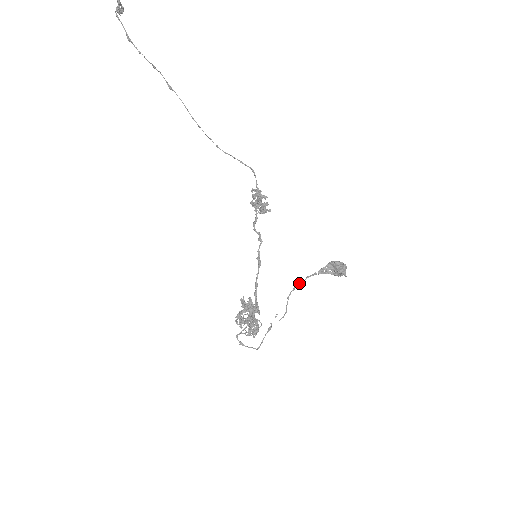
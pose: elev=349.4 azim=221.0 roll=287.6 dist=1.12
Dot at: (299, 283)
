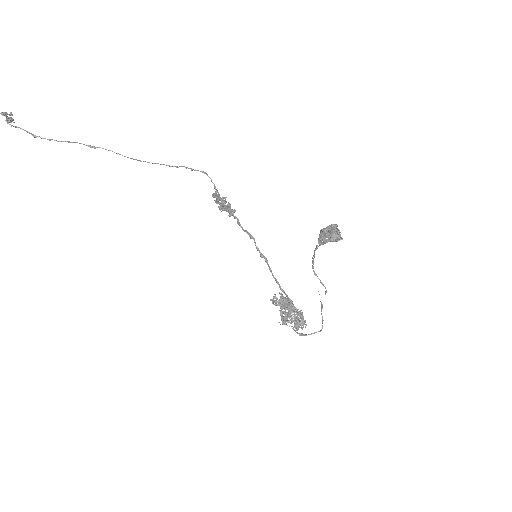
Dot at: occluded
